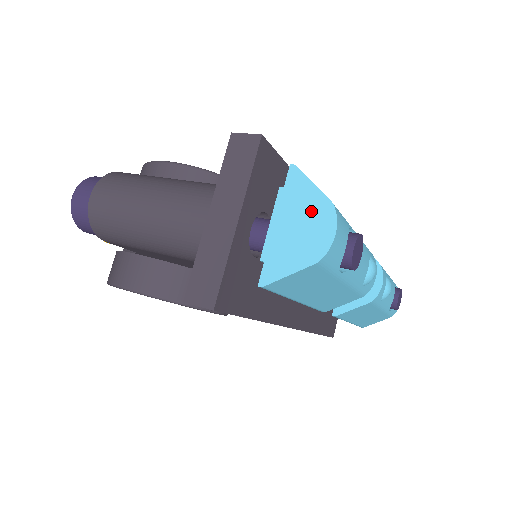
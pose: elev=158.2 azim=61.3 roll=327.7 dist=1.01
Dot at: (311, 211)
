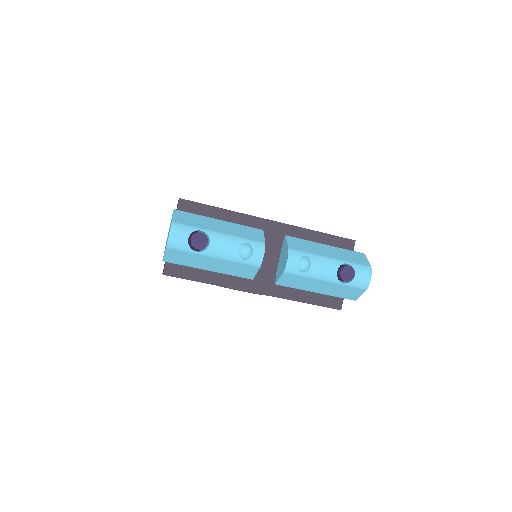
Dot at: occluded
